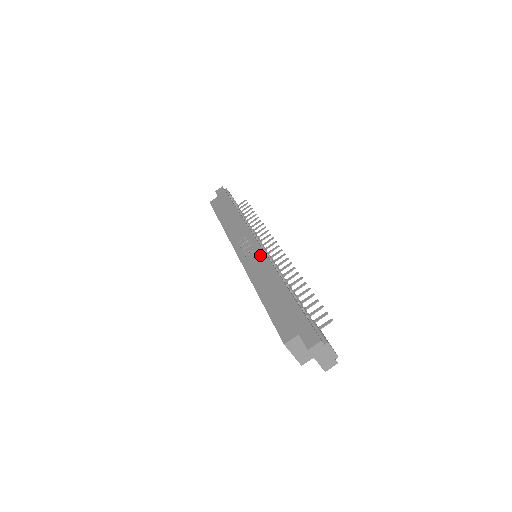
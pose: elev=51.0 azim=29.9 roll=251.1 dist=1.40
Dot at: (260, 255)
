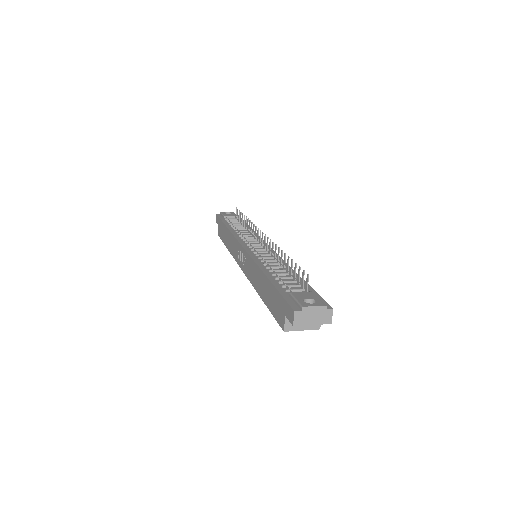
Dot at: (248, 259)
